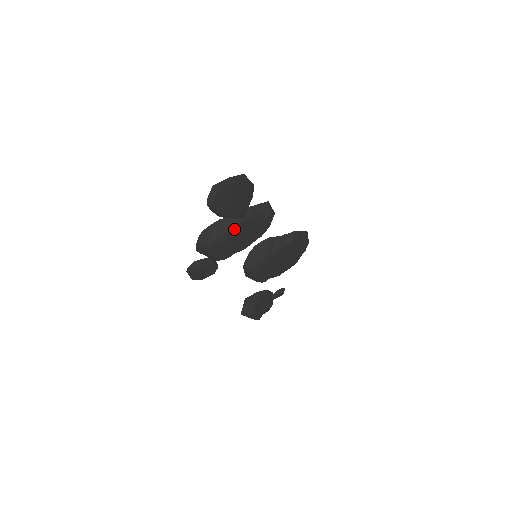
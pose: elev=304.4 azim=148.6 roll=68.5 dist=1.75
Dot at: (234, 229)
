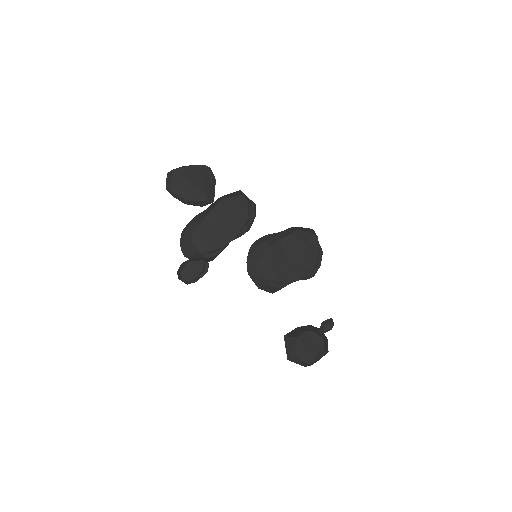
Dot at: (209, 217)
